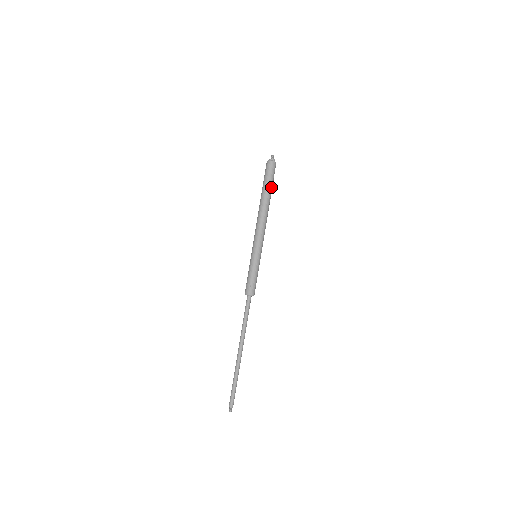
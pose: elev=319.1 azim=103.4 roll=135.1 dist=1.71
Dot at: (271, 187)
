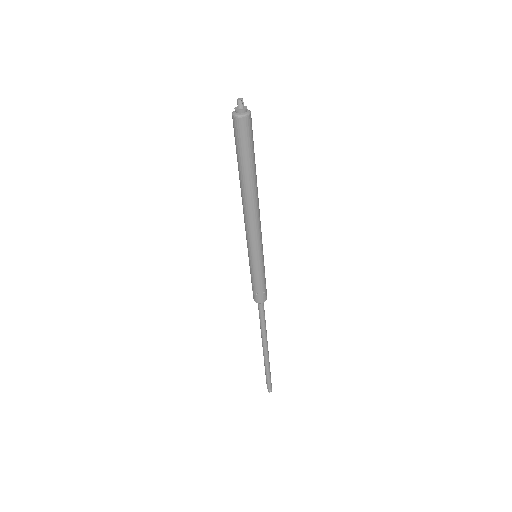
Dot at: (251, 161)
